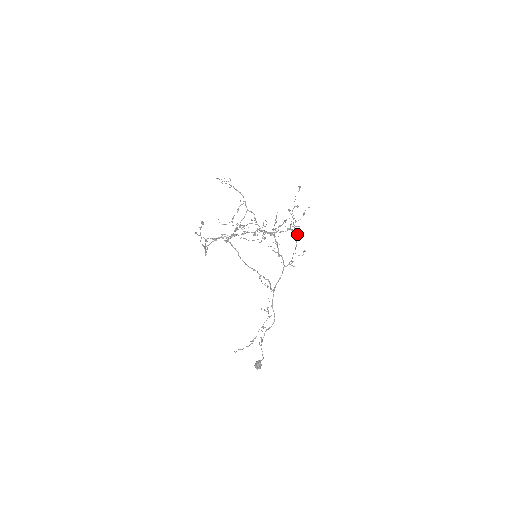
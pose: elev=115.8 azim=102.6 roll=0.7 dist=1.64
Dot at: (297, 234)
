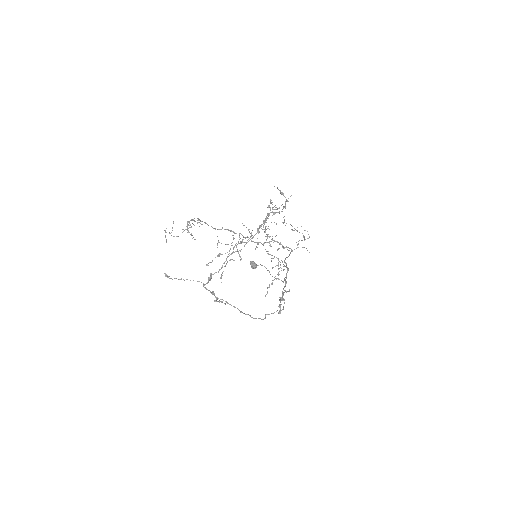
Dot at: occluded
